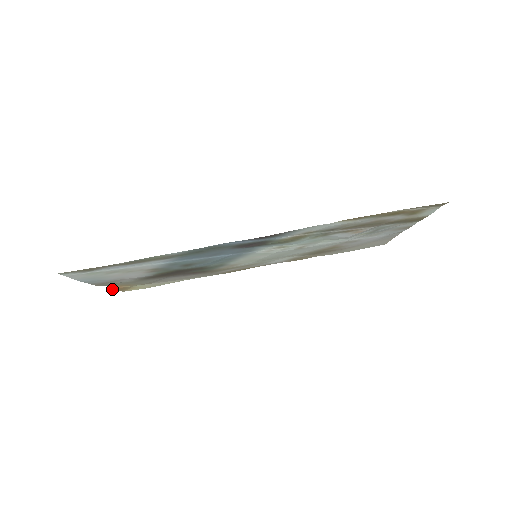
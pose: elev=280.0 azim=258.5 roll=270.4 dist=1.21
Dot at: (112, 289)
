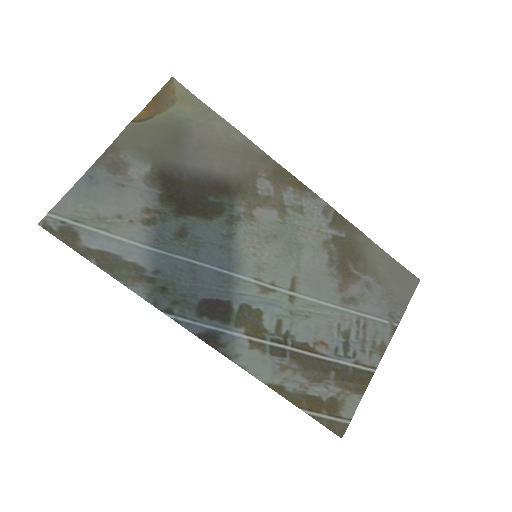
Dot at: (141, 112)
